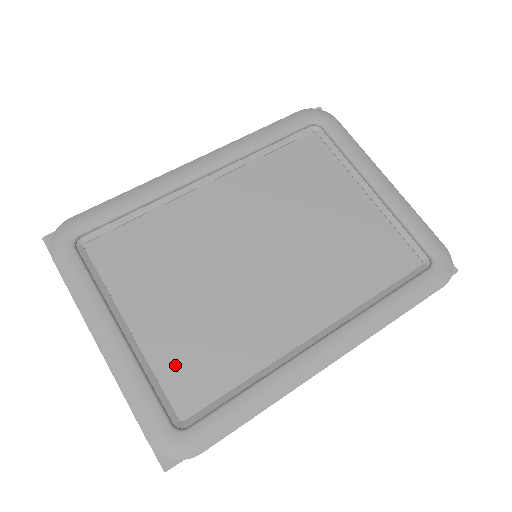
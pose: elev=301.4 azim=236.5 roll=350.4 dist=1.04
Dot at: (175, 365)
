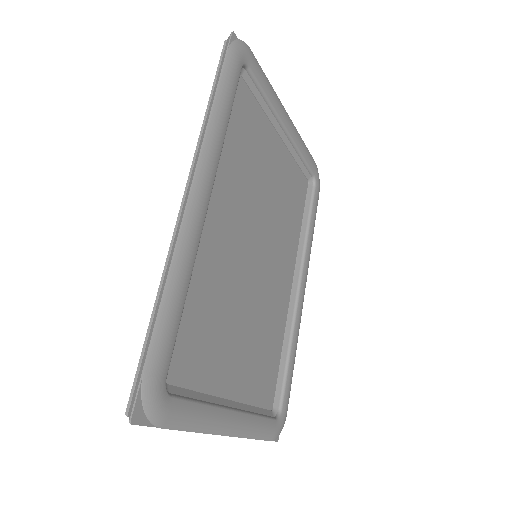
Dot at: (257, 386)
